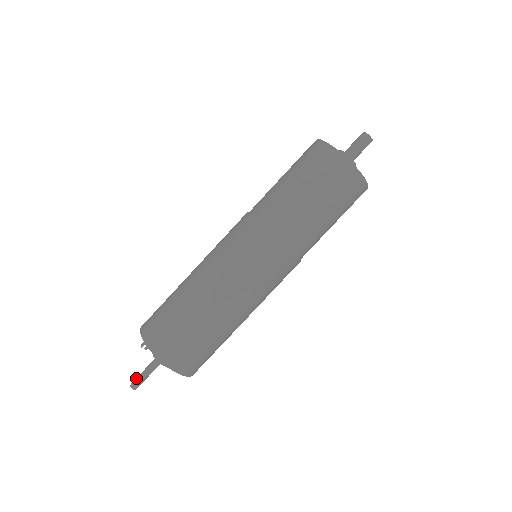
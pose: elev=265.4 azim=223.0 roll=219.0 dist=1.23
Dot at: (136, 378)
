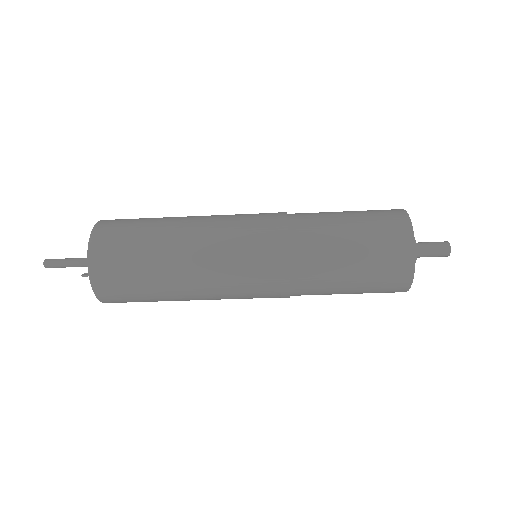
Dot at: (54, 263)
